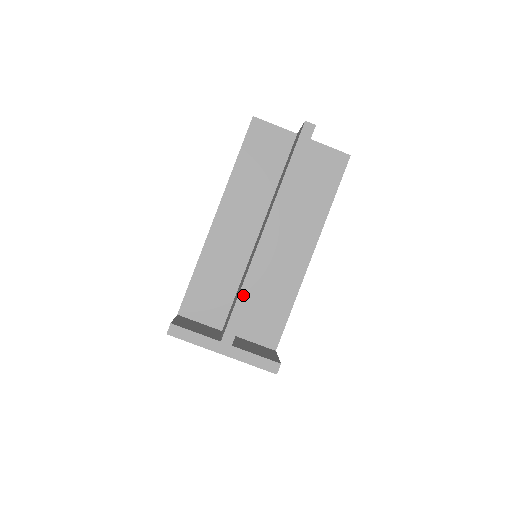
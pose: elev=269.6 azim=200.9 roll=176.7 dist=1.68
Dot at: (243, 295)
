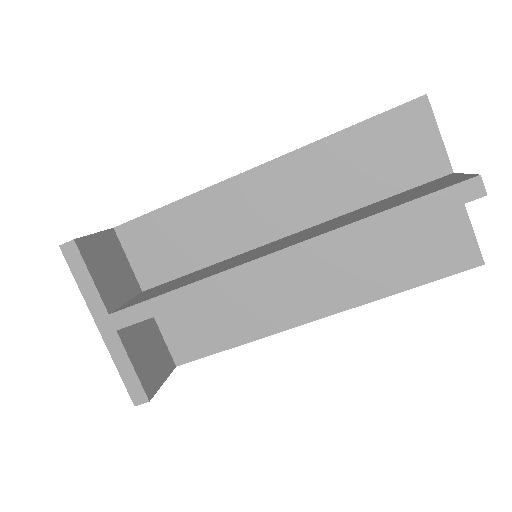
Dot at: (180, 295)
